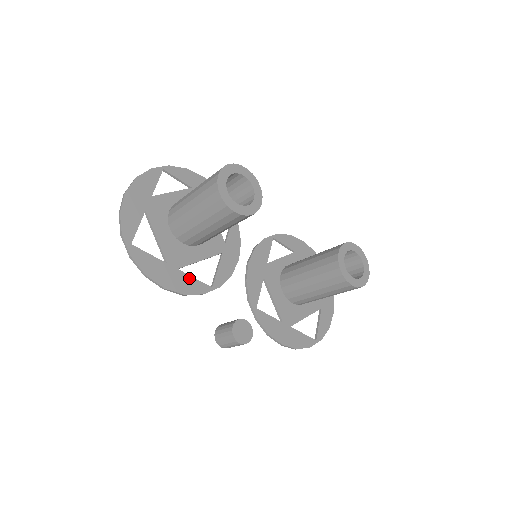
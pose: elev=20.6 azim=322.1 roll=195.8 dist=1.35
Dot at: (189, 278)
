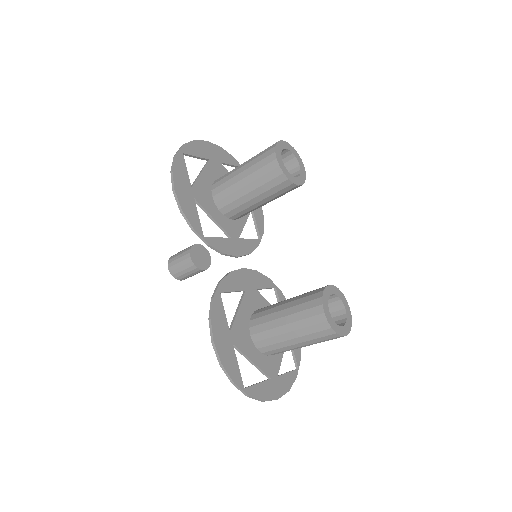
Dot at: (195, 211)
